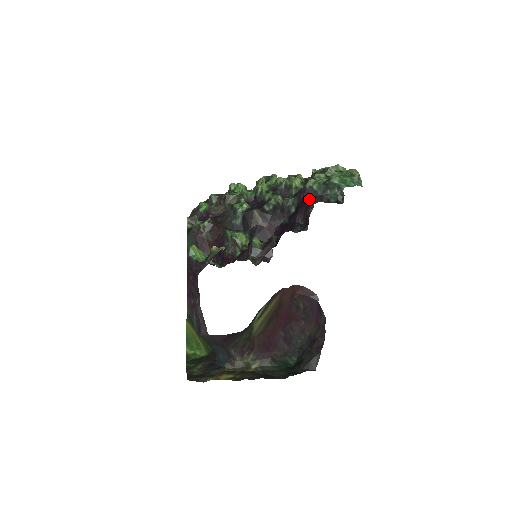
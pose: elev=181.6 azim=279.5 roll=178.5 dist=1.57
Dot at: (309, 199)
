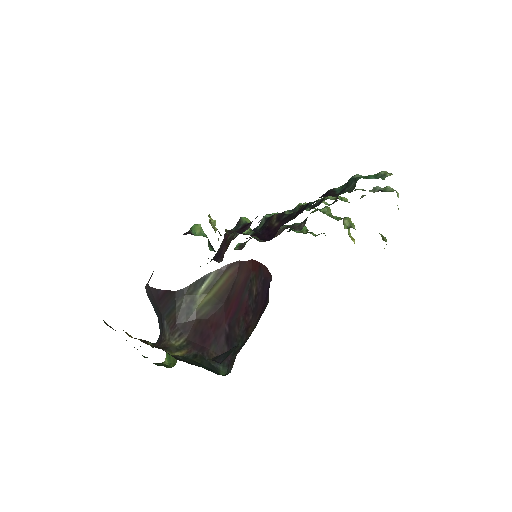
Dot at: (323, 196)
